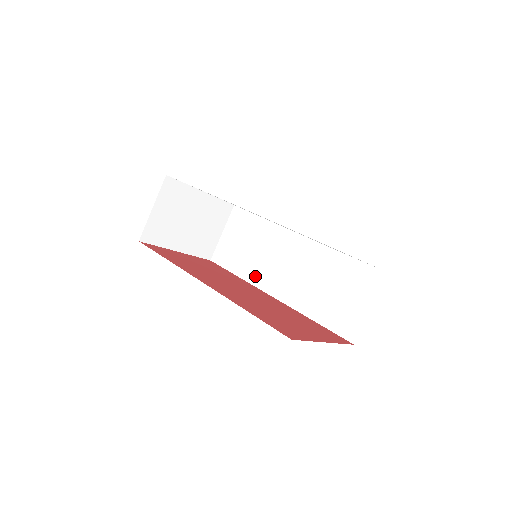
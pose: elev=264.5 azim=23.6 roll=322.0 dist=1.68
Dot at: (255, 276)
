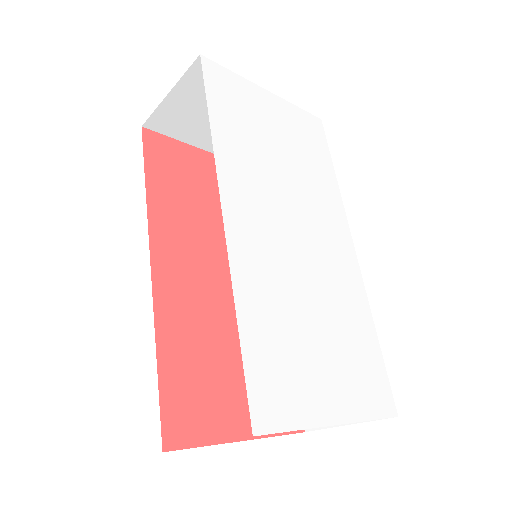
Dot at: occluded
